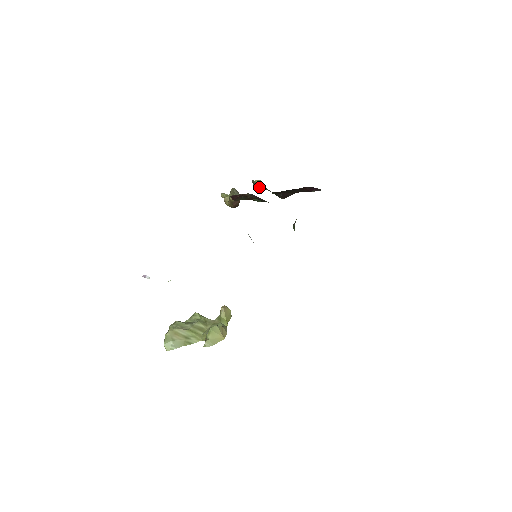
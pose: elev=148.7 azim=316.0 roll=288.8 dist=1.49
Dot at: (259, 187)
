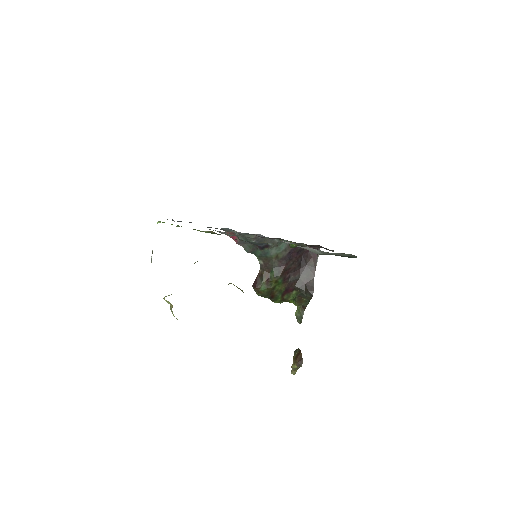
Dot at: (301, 315)
